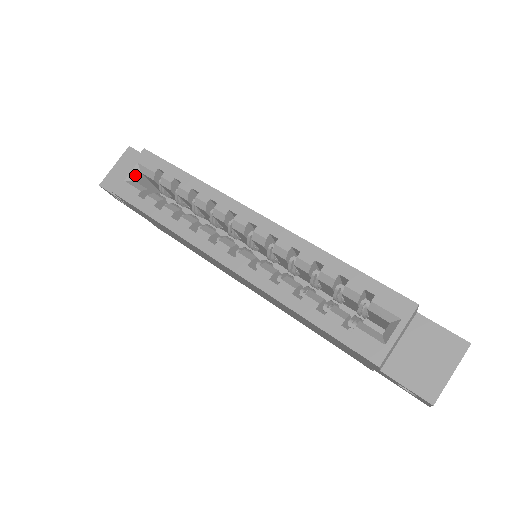
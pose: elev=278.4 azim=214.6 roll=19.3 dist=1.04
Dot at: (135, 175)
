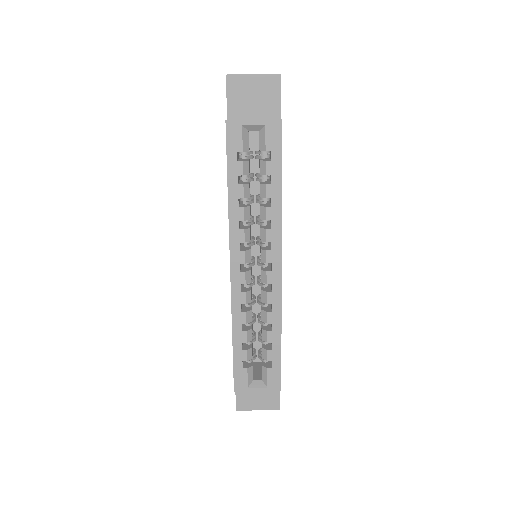
Dot at: (254, 129)
